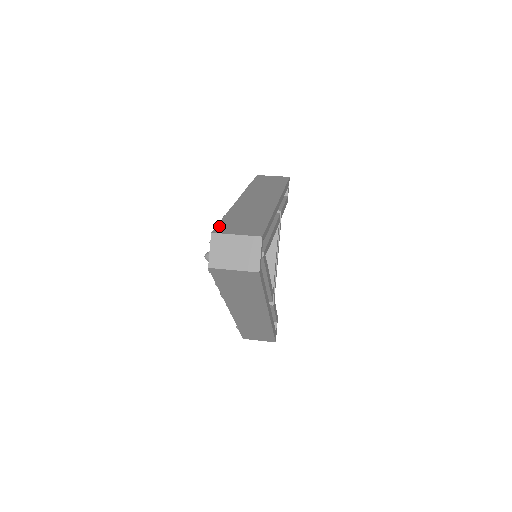
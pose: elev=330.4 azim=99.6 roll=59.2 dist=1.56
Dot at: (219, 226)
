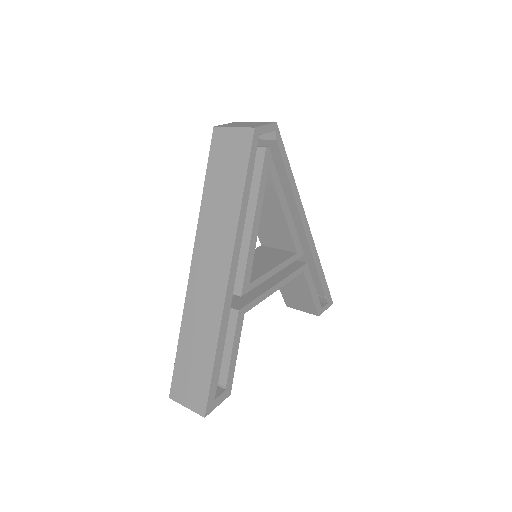
Dot at: occluded
